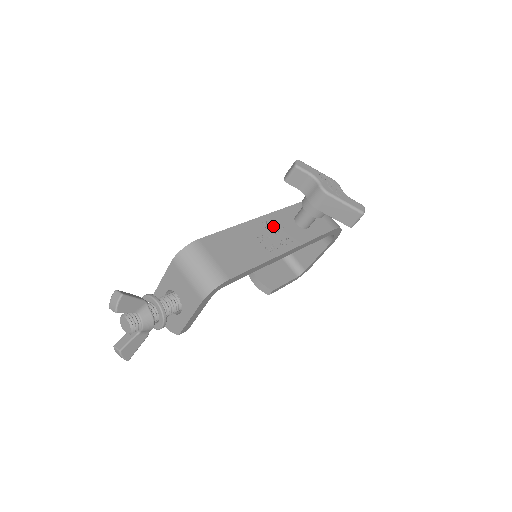
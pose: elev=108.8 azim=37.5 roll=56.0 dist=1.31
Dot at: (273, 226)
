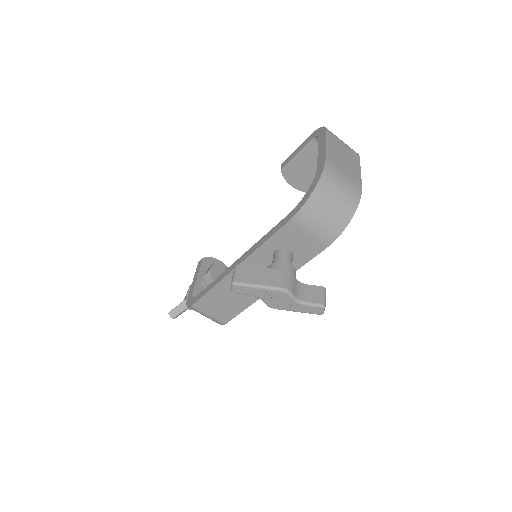
Dot at: occluded
